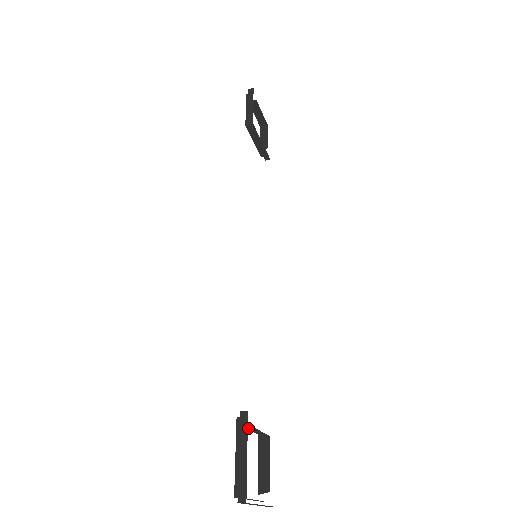
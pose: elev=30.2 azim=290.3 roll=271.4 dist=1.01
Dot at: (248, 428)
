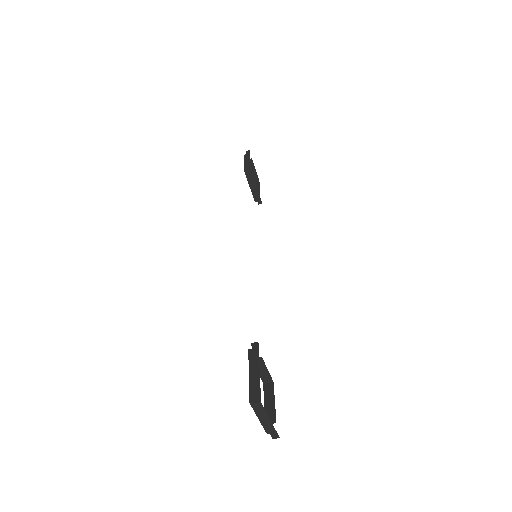
Dot at: occluded
